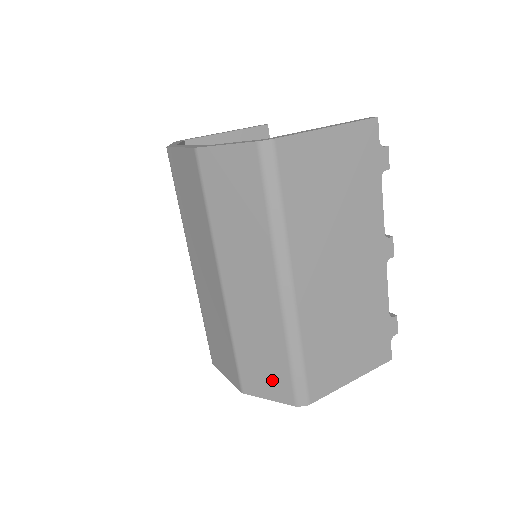
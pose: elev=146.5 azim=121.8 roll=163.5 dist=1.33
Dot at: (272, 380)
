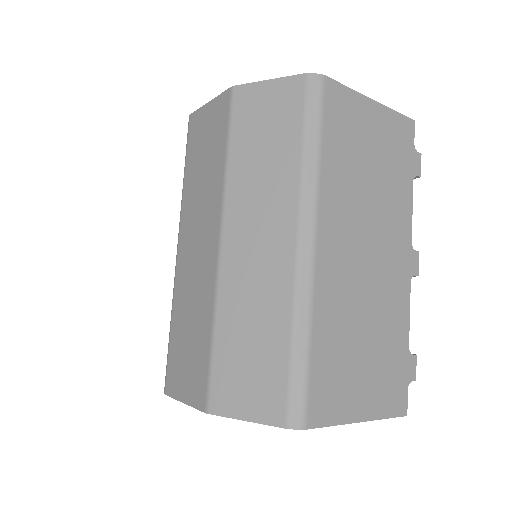
Dot at: (258, 385)
